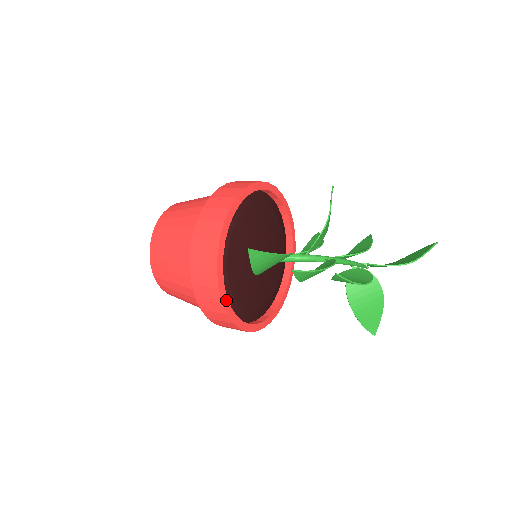
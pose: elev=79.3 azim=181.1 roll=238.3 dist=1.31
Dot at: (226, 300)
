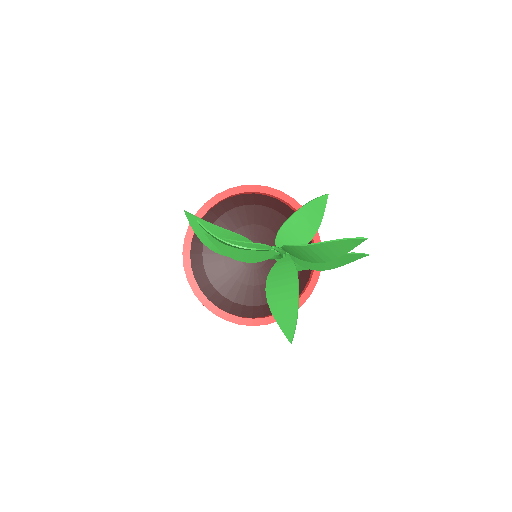
Dot at: (189, 268)
